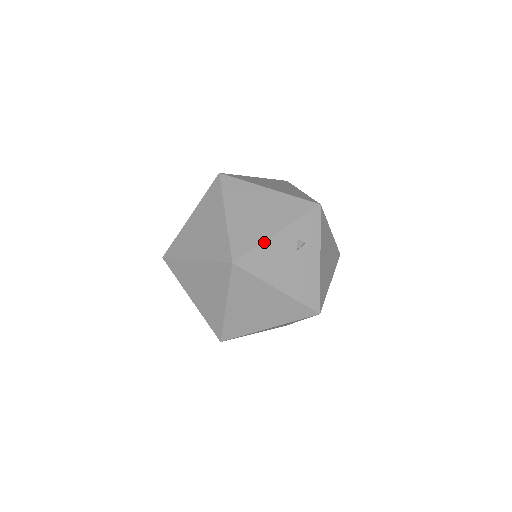
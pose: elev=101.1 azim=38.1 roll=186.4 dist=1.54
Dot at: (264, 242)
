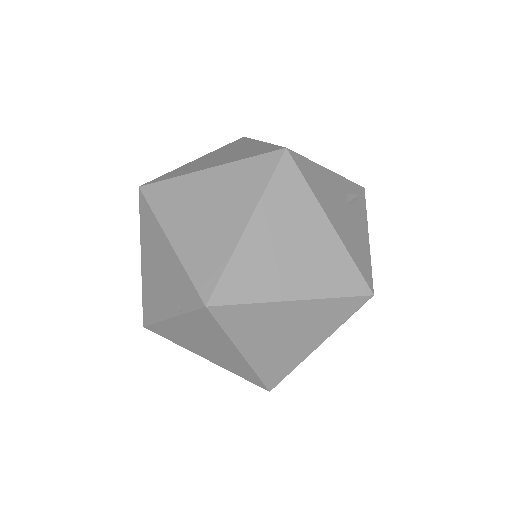
Dot at: (317, 164)
